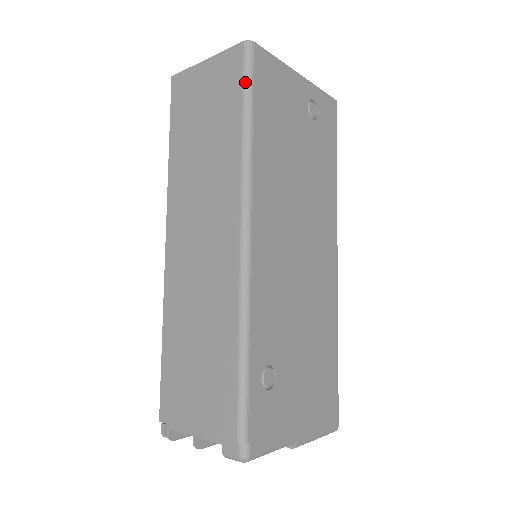
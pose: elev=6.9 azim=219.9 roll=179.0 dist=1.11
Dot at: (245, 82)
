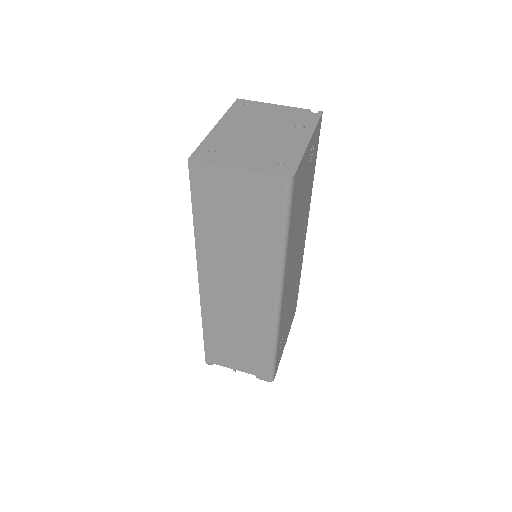
Dot at: (285, 211)
